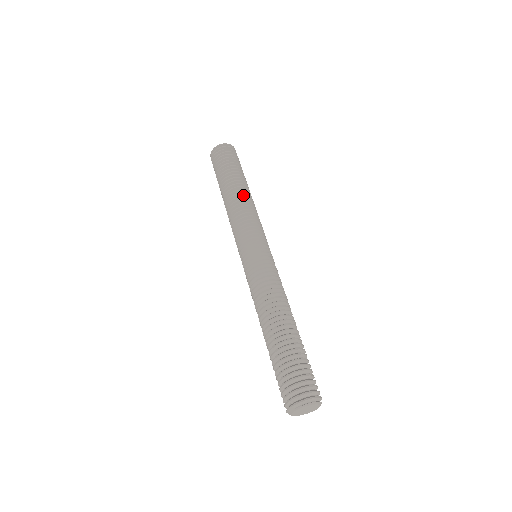
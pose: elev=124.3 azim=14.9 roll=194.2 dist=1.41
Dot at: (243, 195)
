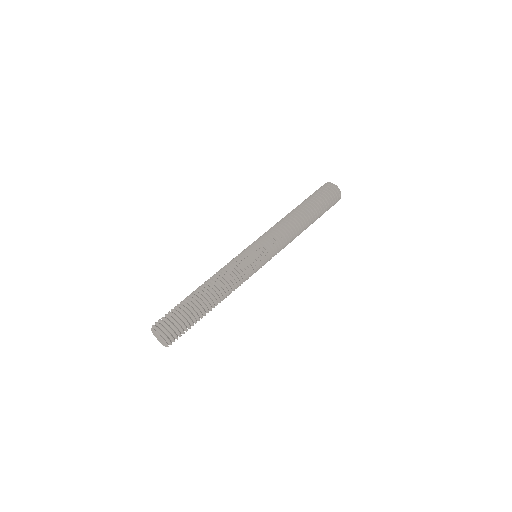
Dot at: (290, 216)
